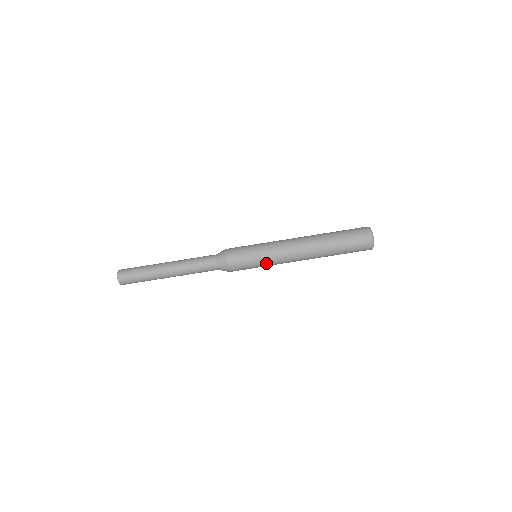
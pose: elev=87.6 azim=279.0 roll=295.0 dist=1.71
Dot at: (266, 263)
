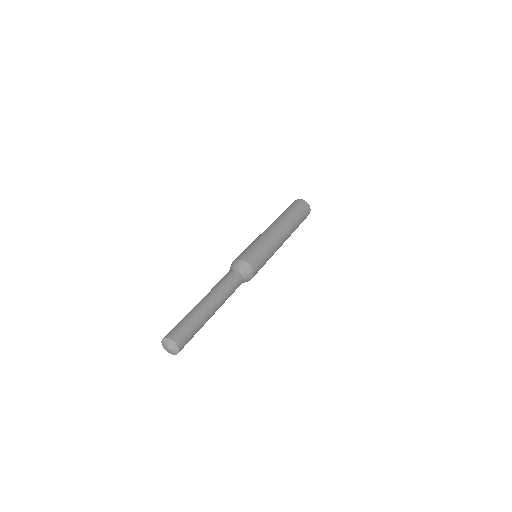
Dot at: (263, 243)
